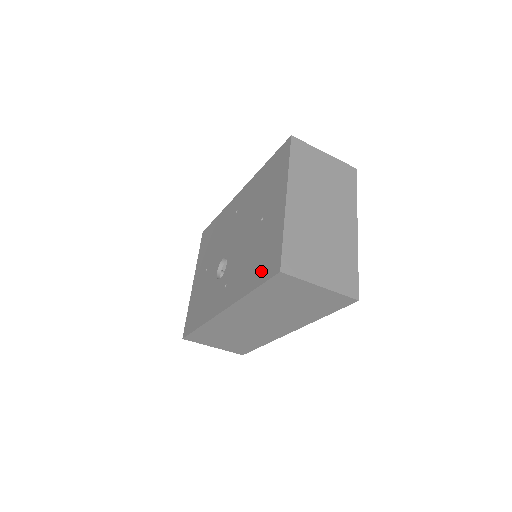
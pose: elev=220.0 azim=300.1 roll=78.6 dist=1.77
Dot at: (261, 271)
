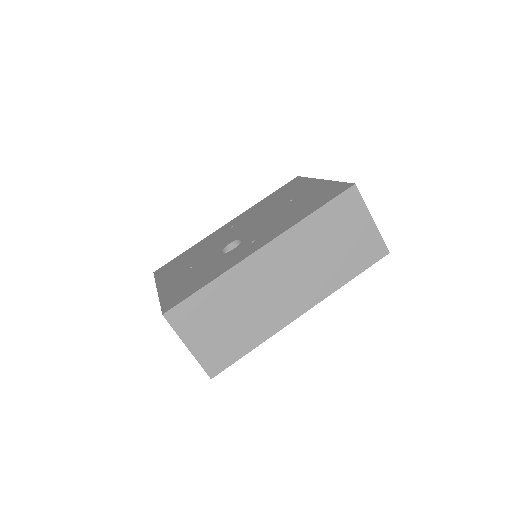
Dot at: (321, 200)
